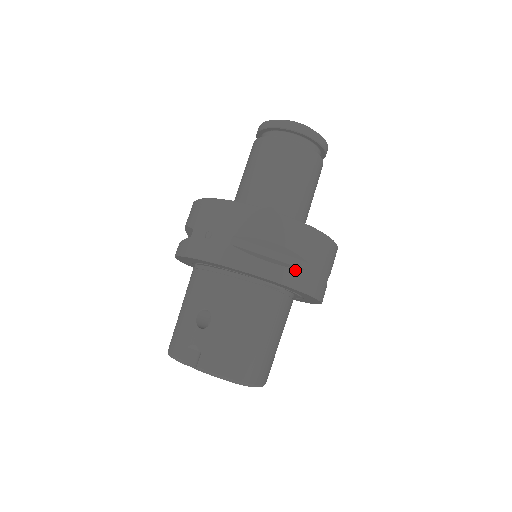
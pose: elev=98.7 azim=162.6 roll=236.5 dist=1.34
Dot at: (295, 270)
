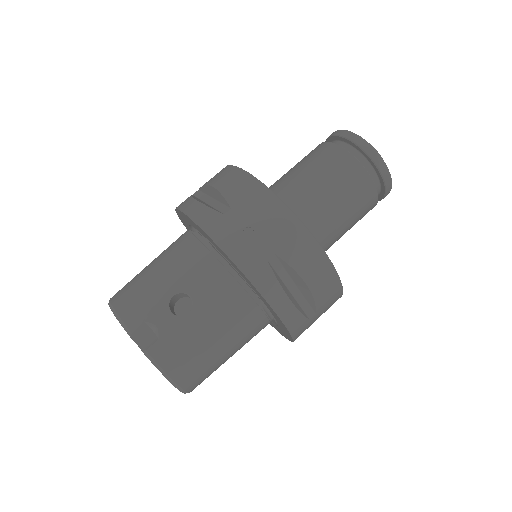
Dot at: (303, 317)
